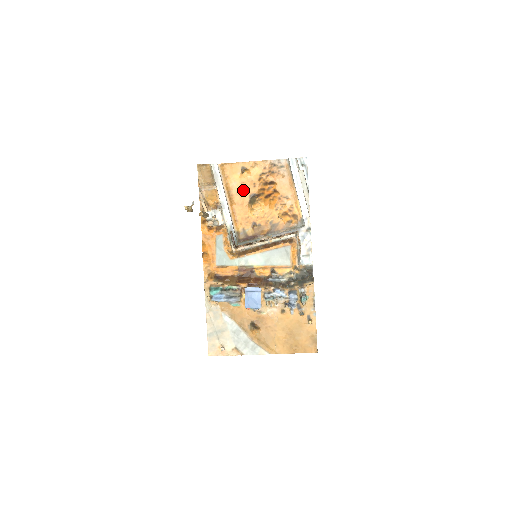
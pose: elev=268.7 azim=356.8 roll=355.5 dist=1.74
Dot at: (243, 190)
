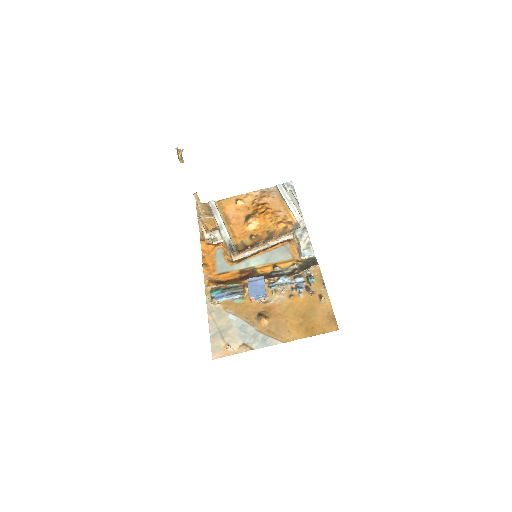
Dot at: (238, 214)
